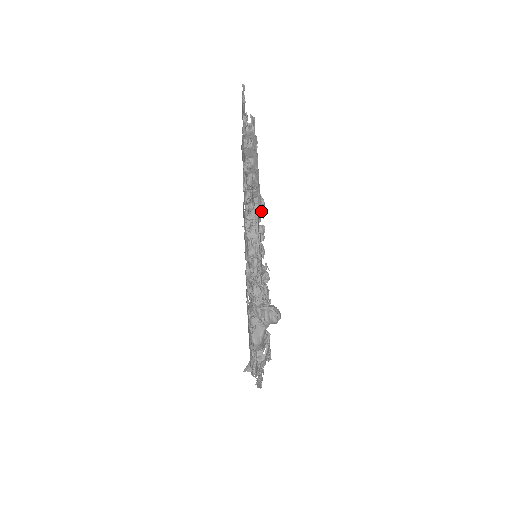
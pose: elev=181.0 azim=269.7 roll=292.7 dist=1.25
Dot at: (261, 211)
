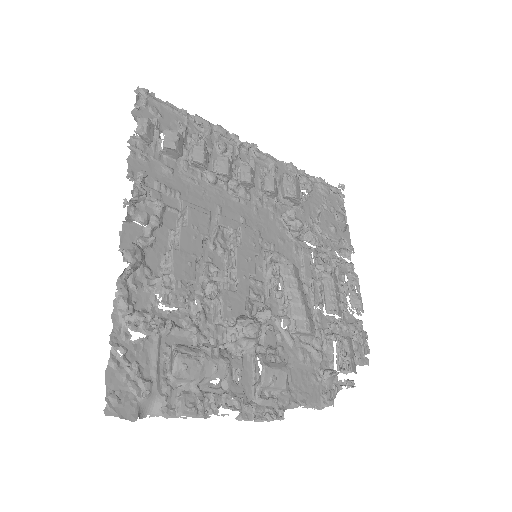
Dot at: (292, 193)
